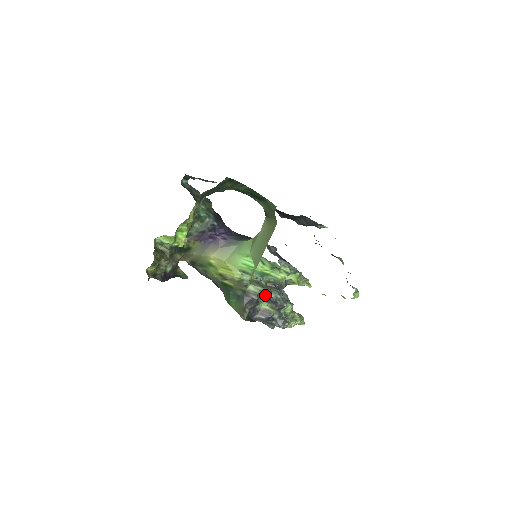
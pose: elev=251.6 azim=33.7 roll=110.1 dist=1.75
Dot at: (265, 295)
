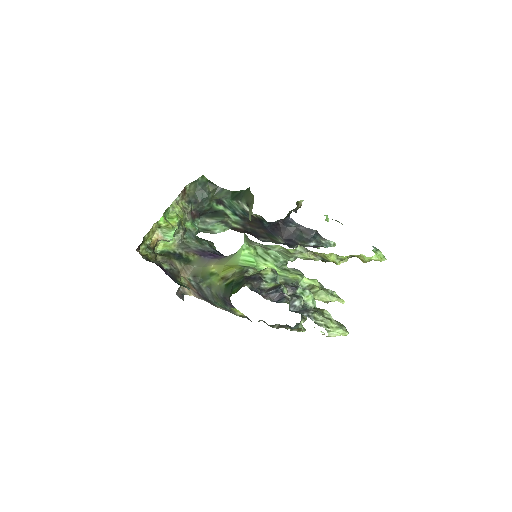
Dot at: (269, 273)
